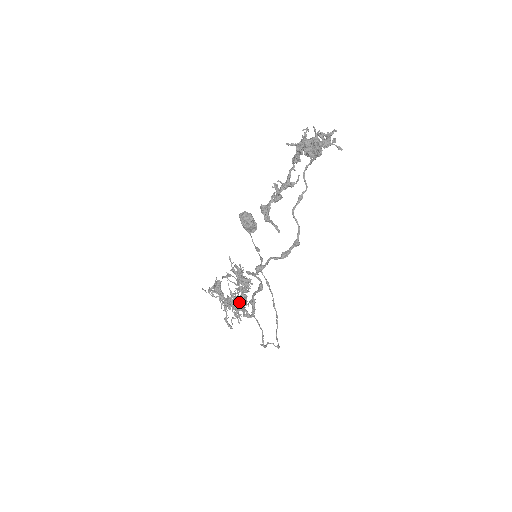
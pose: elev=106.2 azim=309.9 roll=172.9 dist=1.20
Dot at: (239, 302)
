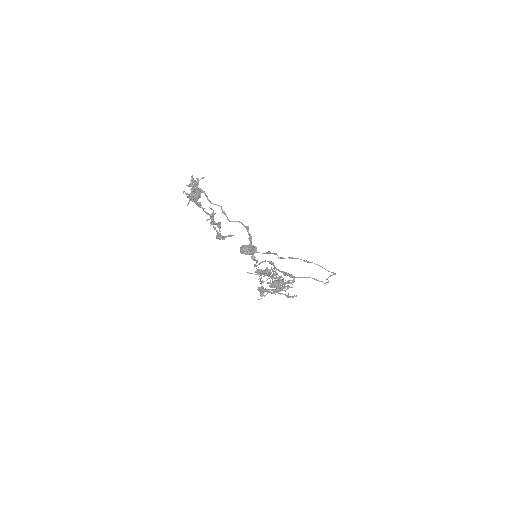
Dot at: (274, 281)
